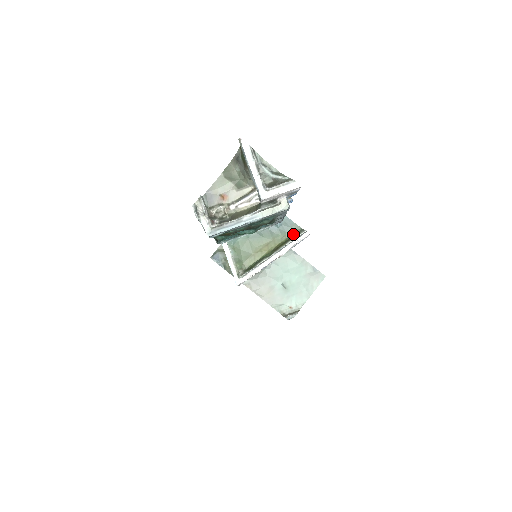
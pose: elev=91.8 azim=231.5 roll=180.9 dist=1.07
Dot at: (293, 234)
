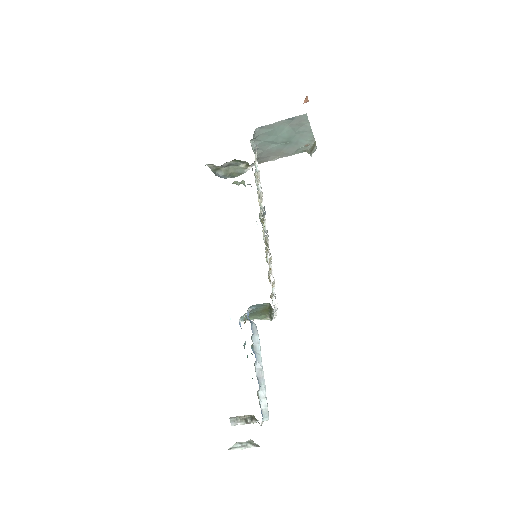
Dot at: occluded
